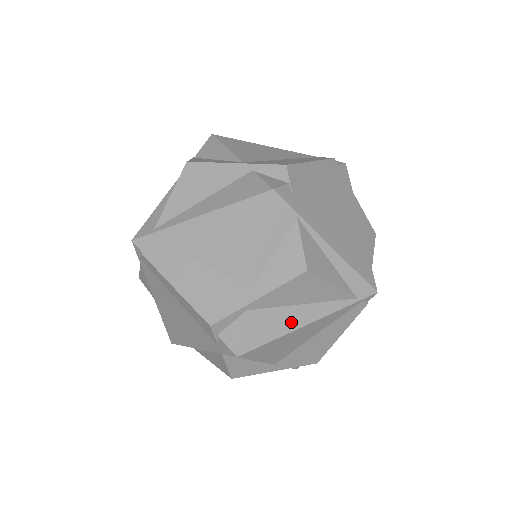
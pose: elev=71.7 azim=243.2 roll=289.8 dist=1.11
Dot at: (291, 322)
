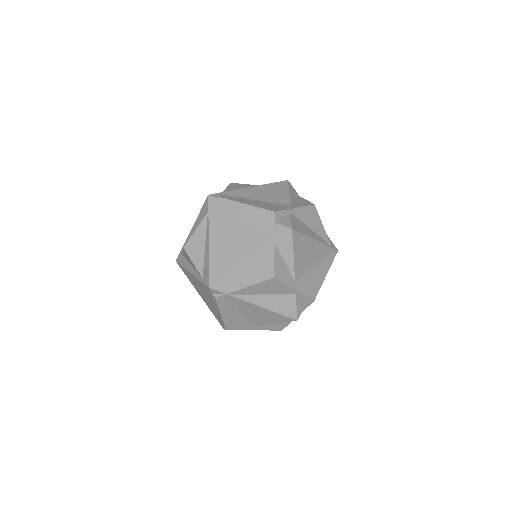
Dot at: (309, 233)
